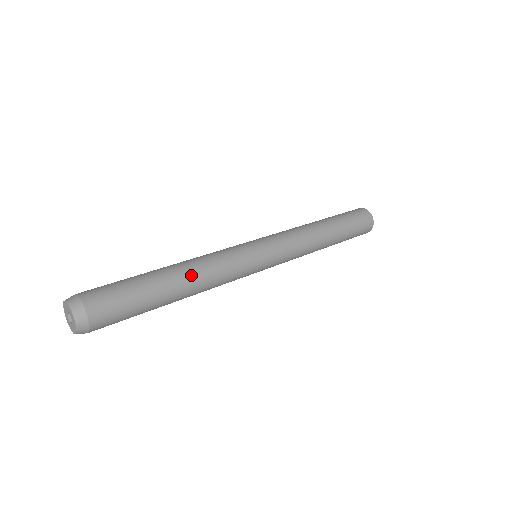
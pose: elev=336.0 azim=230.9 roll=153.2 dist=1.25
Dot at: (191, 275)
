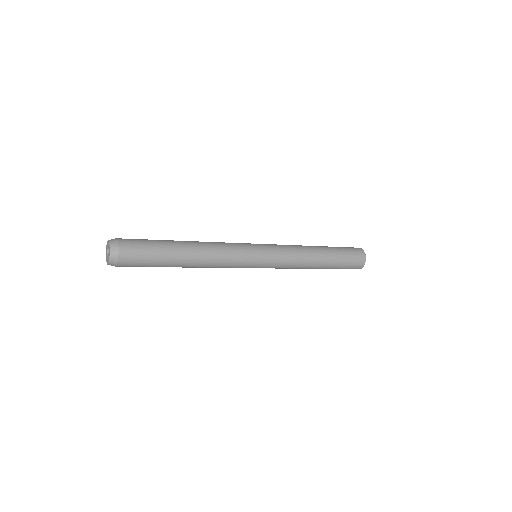
Dot at: (199, 255)
